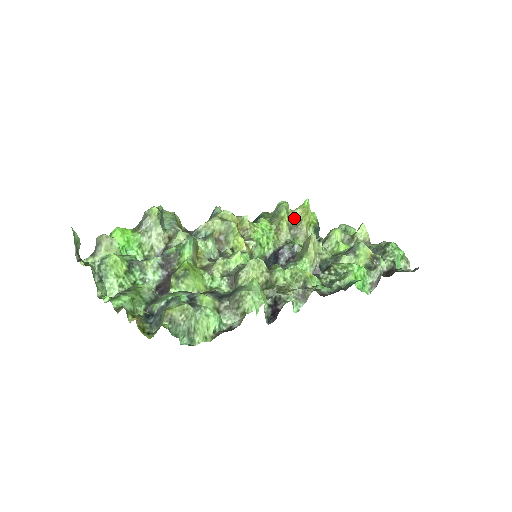
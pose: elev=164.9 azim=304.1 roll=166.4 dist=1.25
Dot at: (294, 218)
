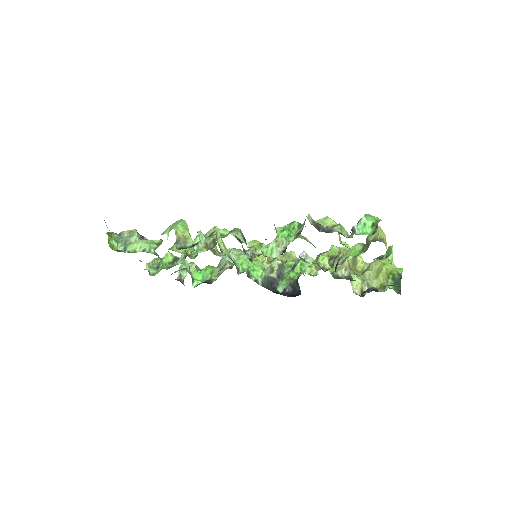
Dot at: (368, 270)
